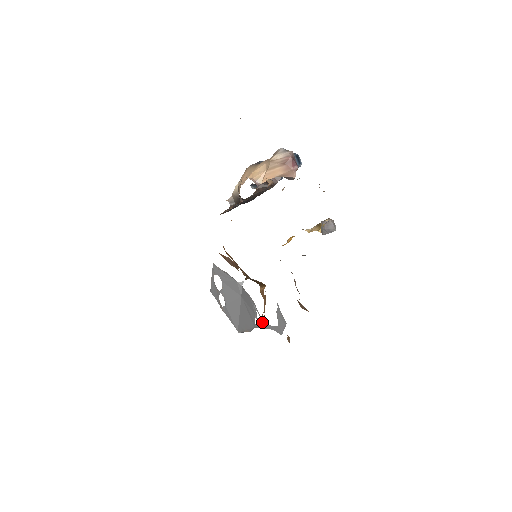
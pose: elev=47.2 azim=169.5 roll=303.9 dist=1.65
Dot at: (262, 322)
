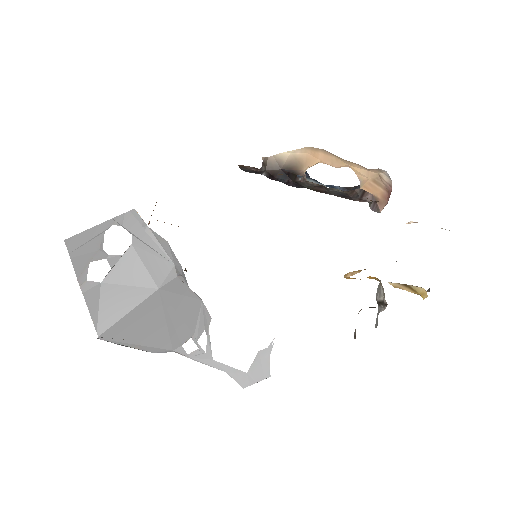
Dot at: (206, 352)
